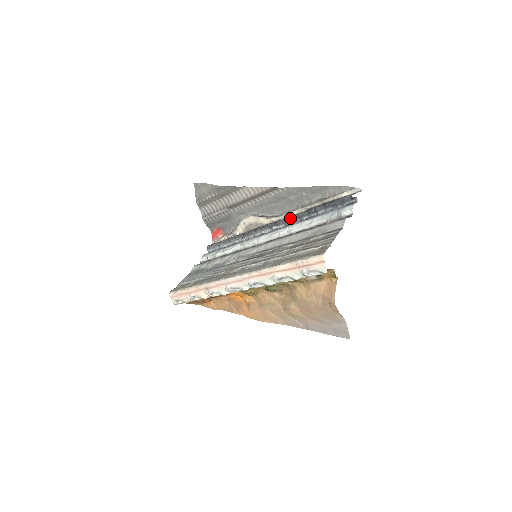
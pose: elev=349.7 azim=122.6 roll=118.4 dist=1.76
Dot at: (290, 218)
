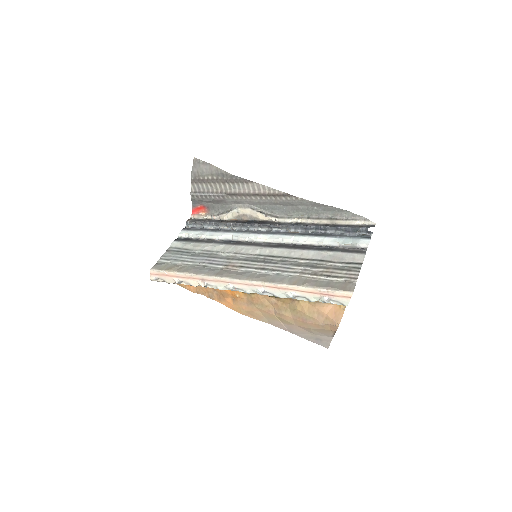
Dot at: (296, 226)
